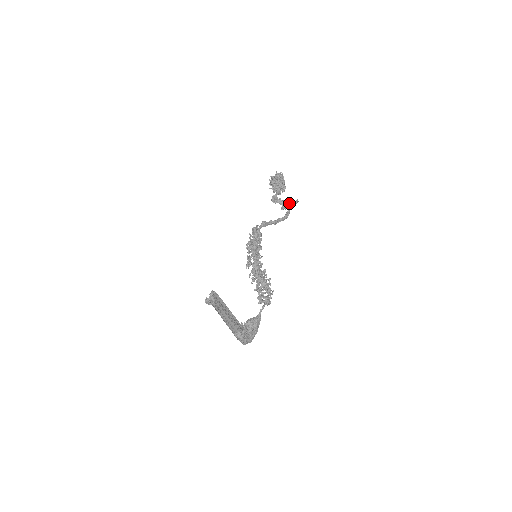
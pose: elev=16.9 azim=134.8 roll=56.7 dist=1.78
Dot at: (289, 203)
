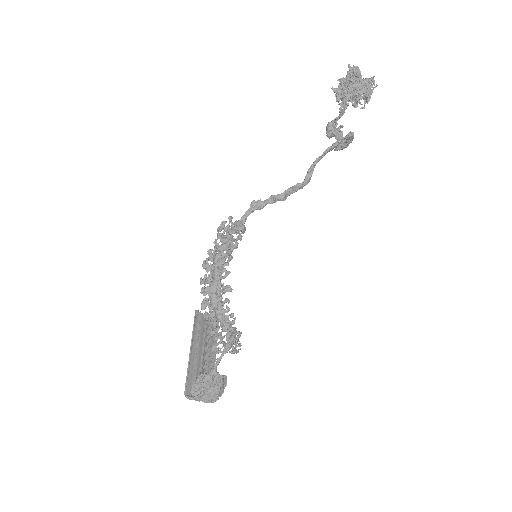
Dot at: occluded
